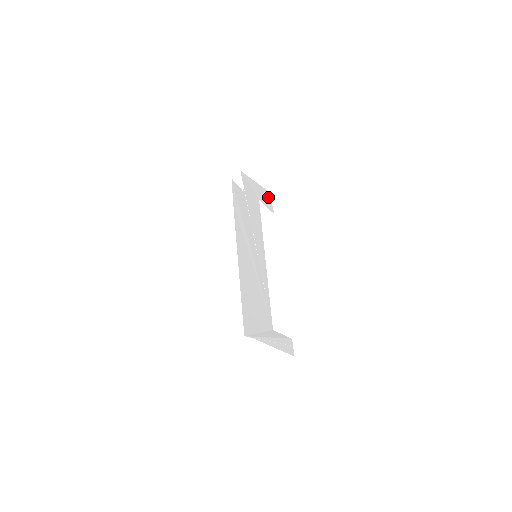
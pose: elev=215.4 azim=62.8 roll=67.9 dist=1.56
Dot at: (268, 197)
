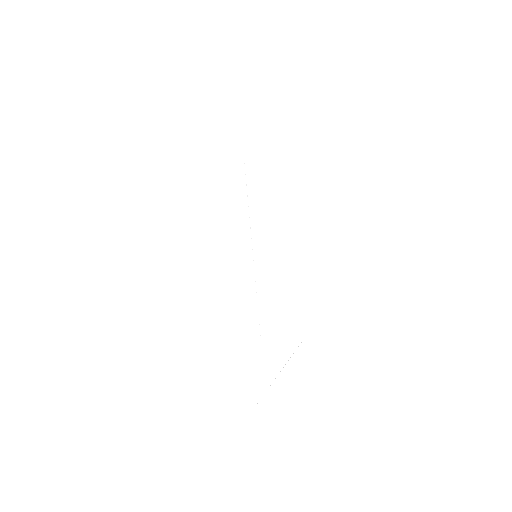
Dot at: occluded
